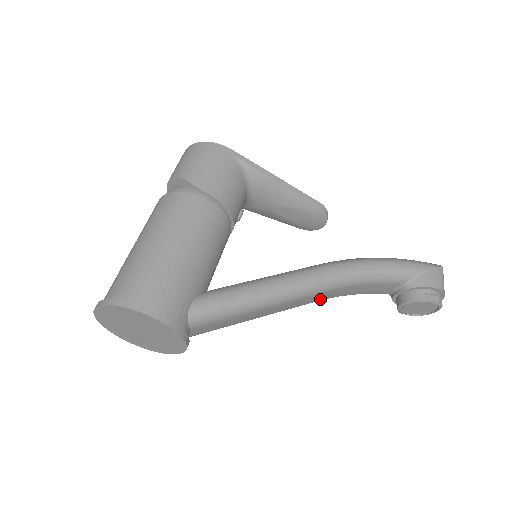
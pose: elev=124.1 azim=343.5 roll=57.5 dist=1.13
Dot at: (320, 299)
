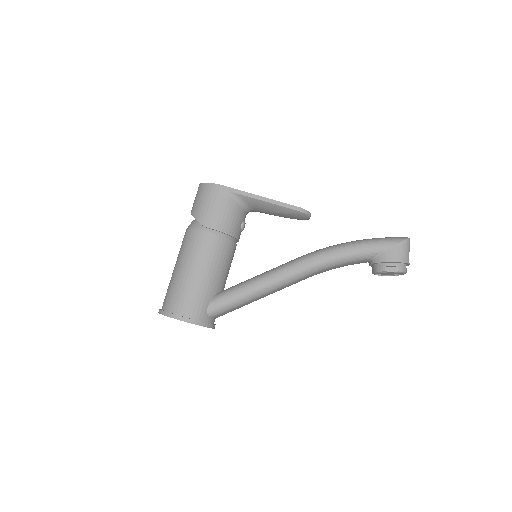
Dot at: occluded
